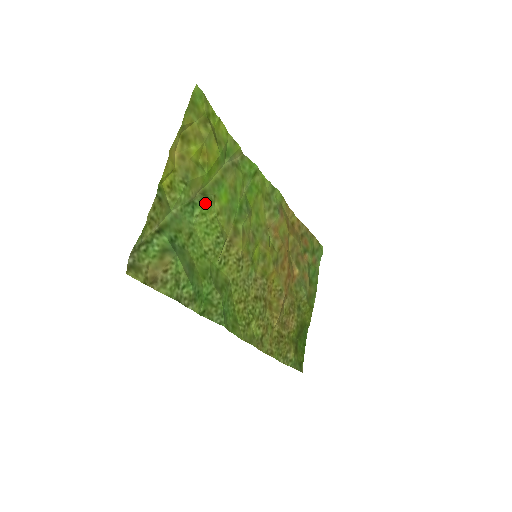
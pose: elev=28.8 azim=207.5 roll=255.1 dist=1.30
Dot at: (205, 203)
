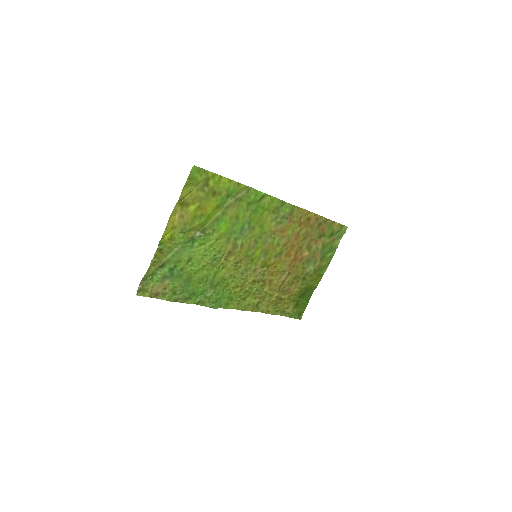
Dot at: (203, 238)
